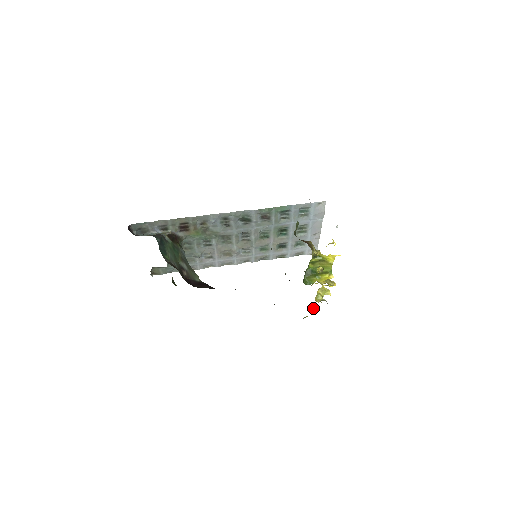
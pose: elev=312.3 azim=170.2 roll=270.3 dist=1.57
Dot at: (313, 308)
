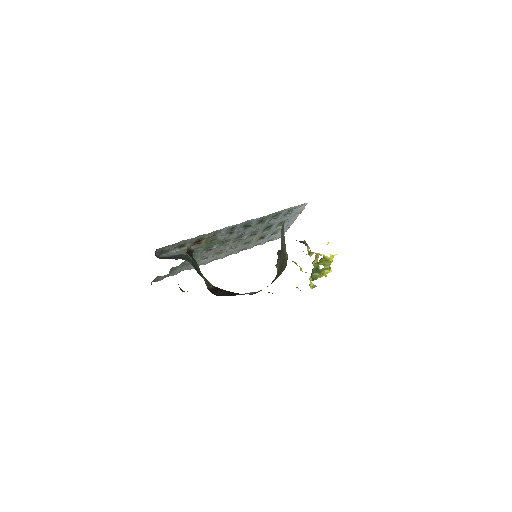
Dot at: occluded
